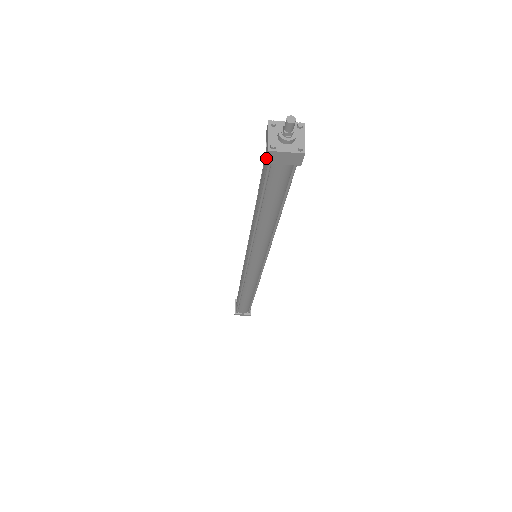
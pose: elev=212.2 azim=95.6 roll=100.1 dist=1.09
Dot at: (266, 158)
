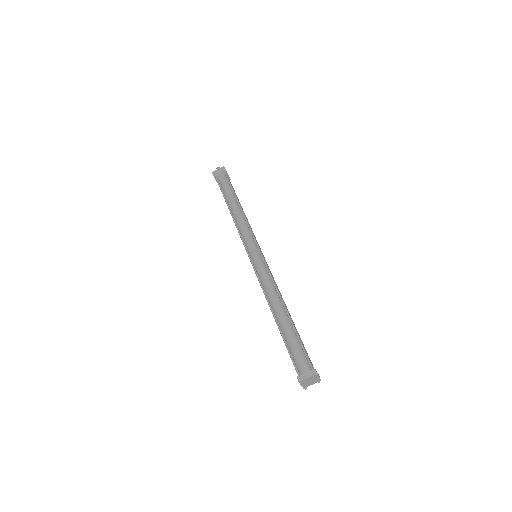
Dot at: (213, 175)
